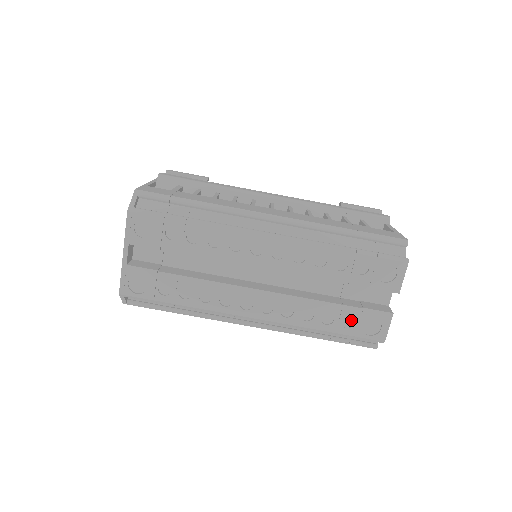
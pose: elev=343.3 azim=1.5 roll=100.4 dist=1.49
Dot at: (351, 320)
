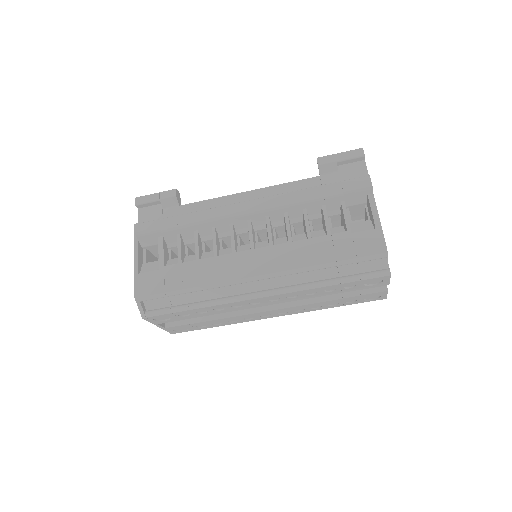
Dot at: (353, 299)
